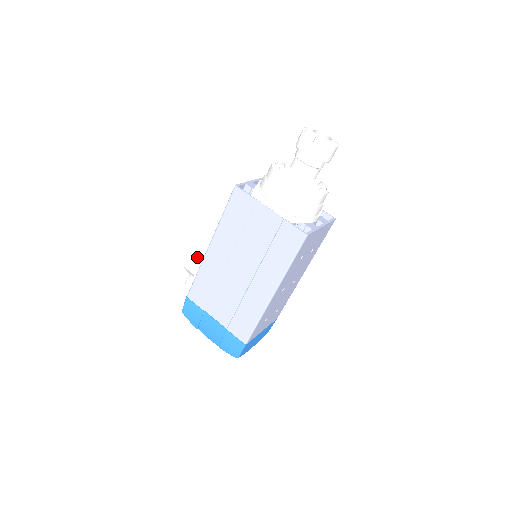
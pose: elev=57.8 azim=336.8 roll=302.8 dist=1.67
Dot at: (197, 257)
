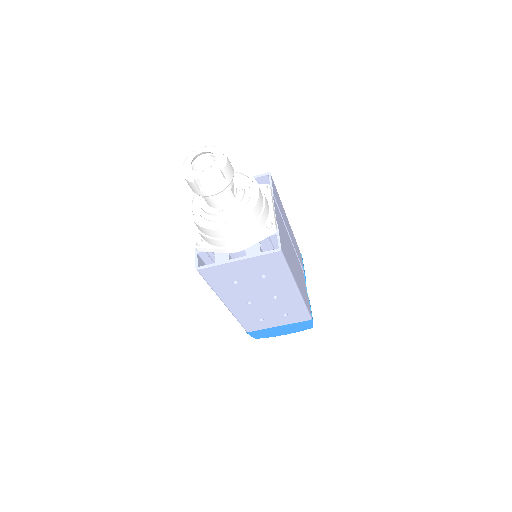
Dot at: occluded
